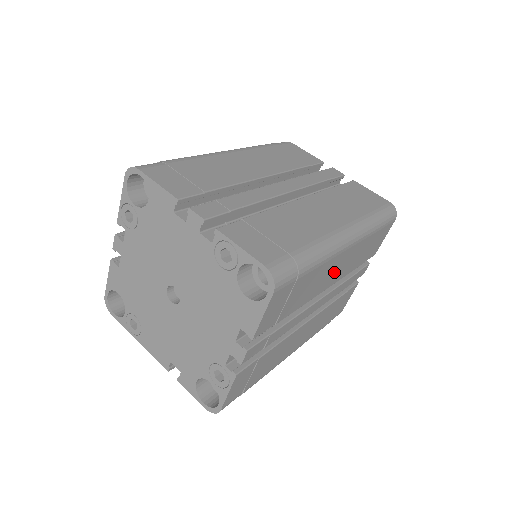
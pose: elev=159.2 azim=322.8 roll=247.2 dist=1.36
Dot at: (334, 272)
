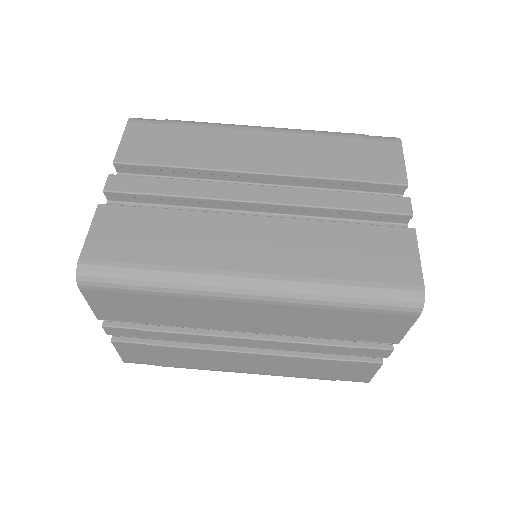
Dot at: (243, 318)
